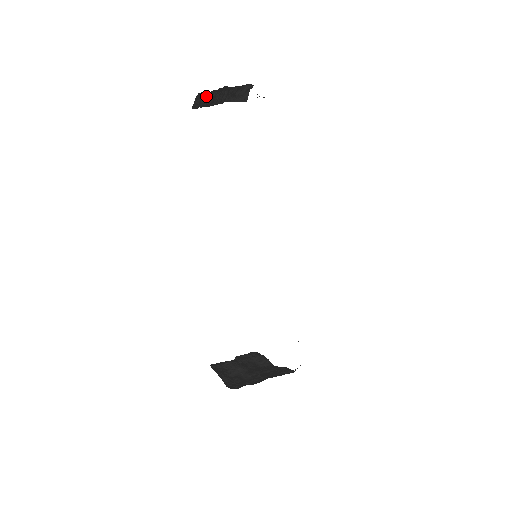
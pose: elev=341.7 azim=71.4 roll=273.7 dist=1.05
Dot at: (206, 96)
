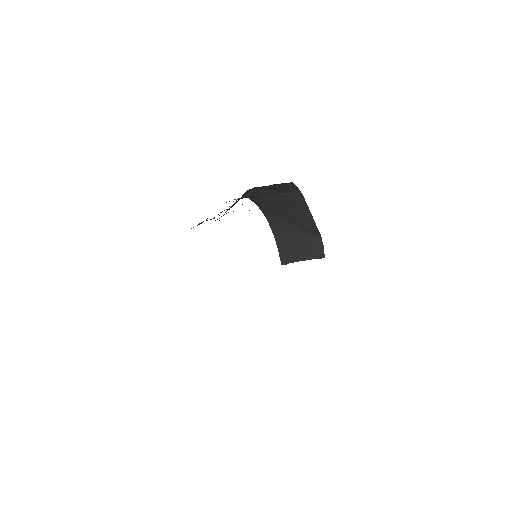
Dot at: (284, 244)
